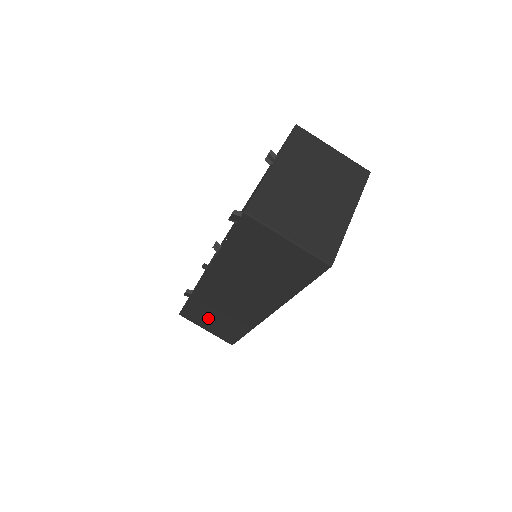
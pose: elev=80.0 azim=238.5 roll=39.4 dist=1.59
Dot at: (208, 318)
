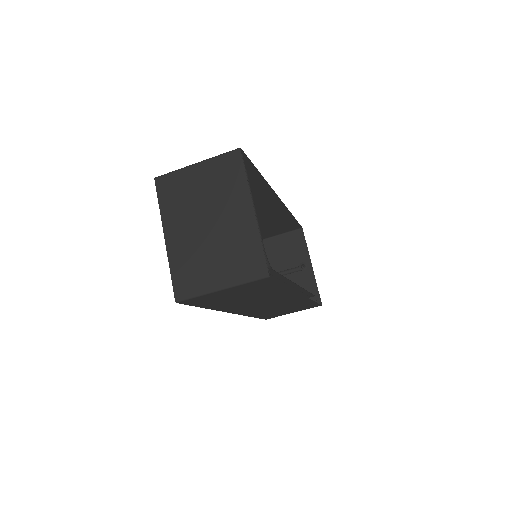
Dot at: (281, 312)
